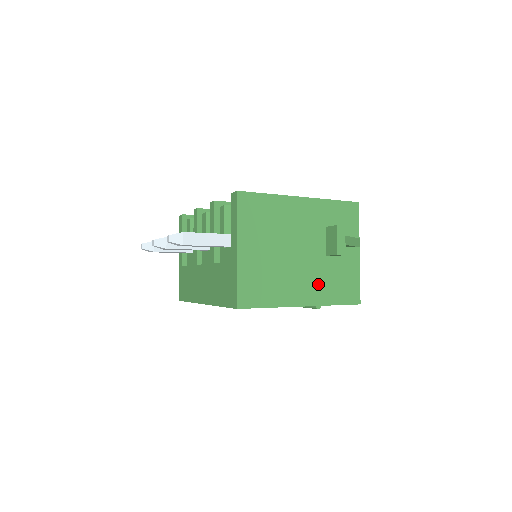
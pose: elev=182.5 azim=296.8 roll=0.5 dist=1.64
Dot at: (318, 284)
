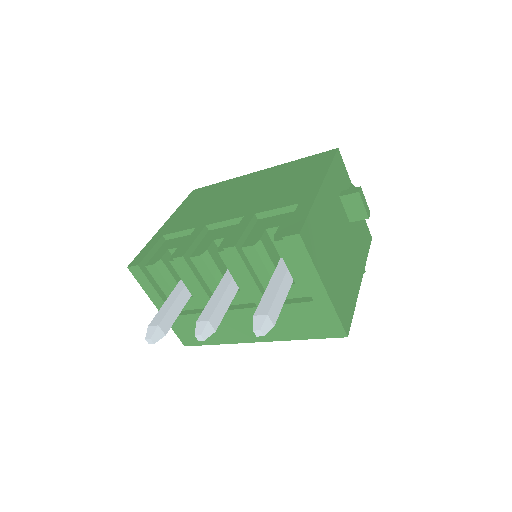
Dot at: (357, 253)
